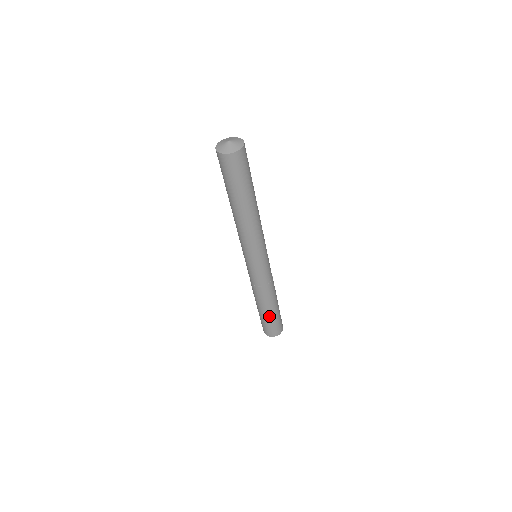
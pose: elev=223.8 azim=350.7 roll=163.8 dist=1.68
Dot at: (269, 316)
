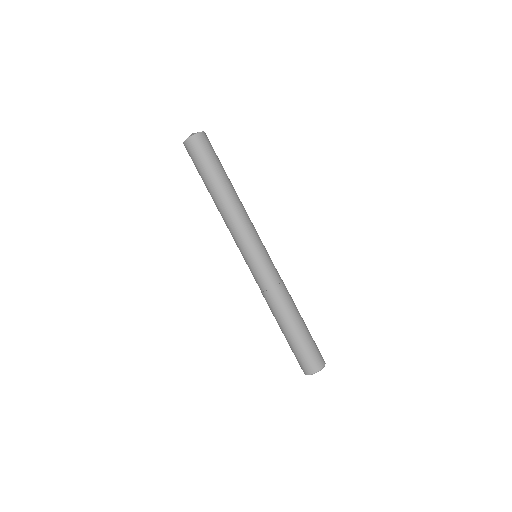
Dot at: (290, 338)
